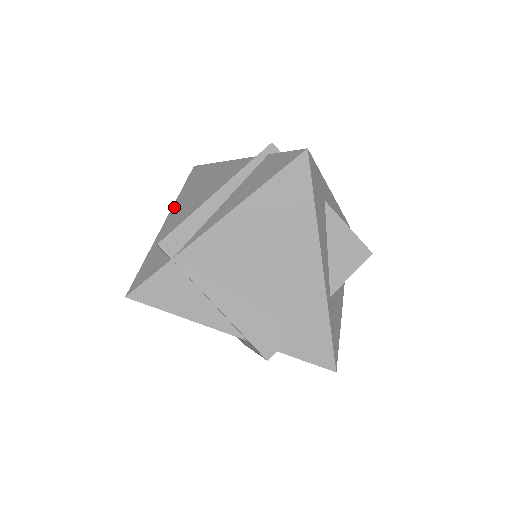
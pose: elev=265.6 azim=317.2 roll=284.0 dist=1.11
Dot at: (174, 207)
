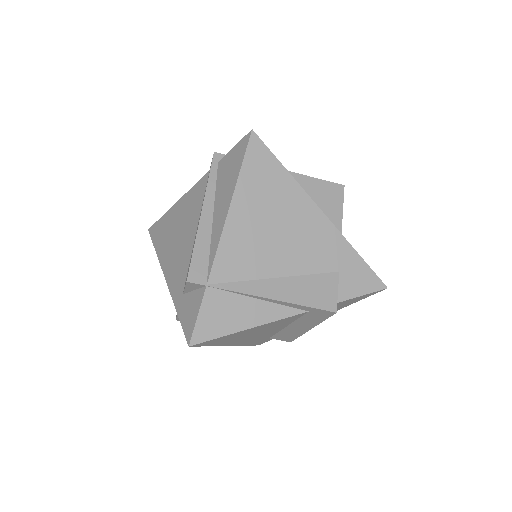
Dot at: (163, 263)
